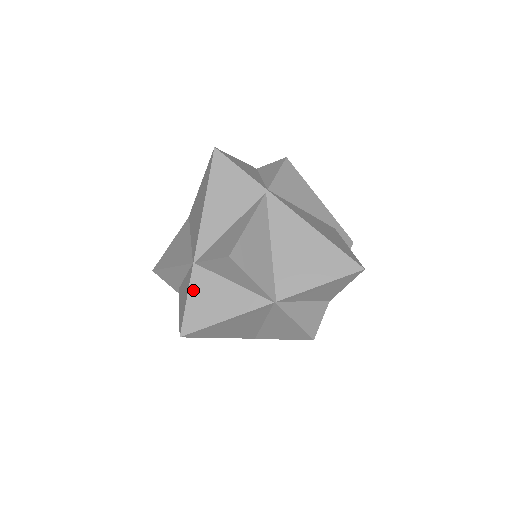
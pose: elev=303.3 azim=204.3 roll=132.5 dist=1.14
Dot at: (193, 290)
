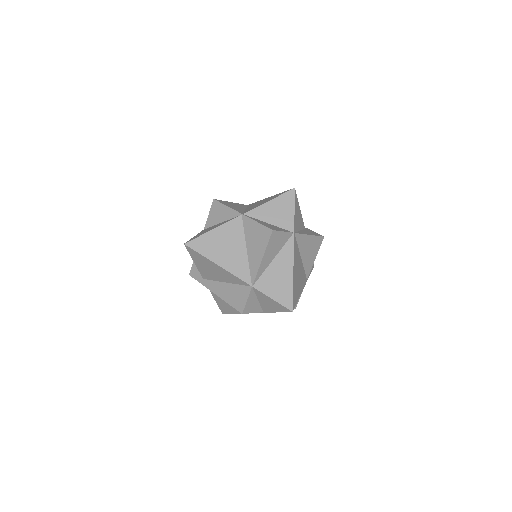
Dot at: occluded
